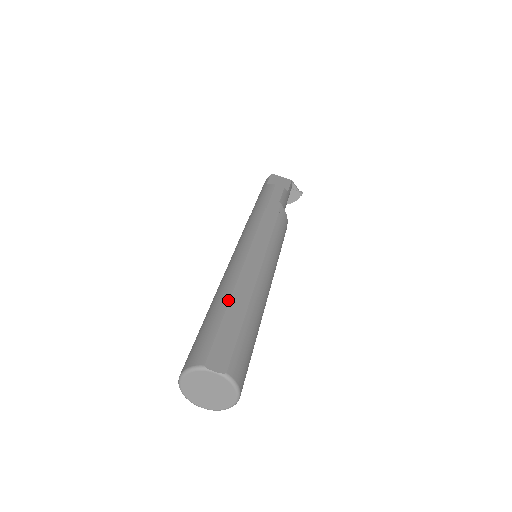
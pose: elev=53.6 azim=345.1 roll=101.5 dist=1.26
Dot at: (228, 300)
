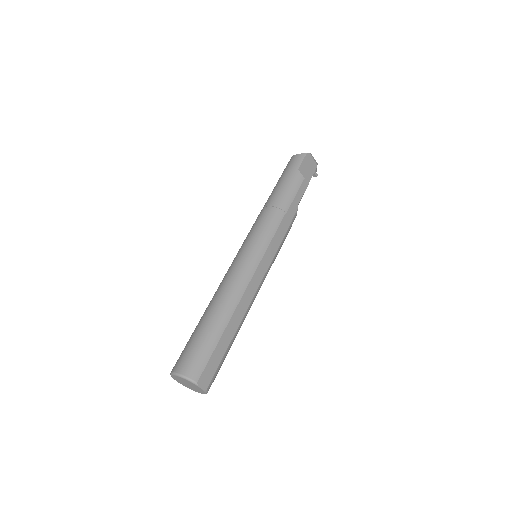
Dot at: (227, 323)
